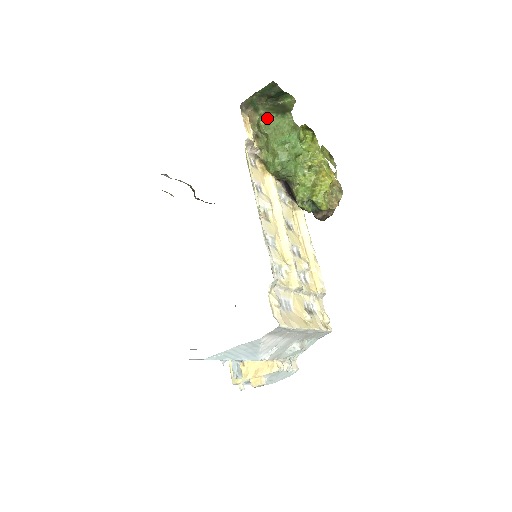
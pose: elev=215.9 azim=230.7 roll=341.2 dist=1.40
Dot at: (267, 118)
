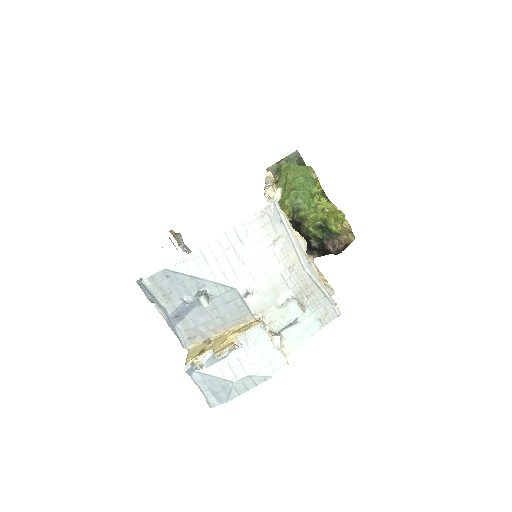
Dot at: (289, 163)
